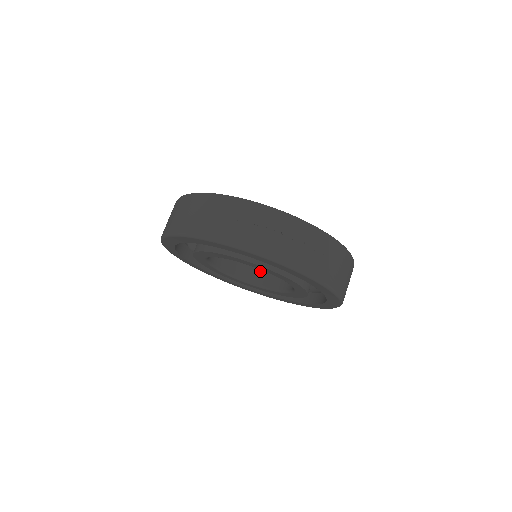
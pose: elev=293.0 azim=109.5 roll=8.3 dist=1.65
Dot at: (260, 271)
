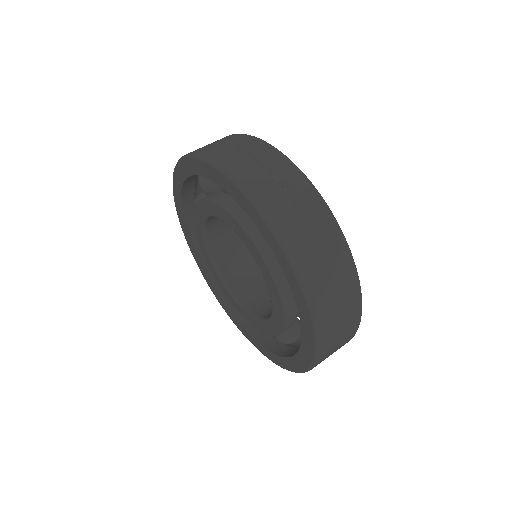
Dot at: (262, 300)
